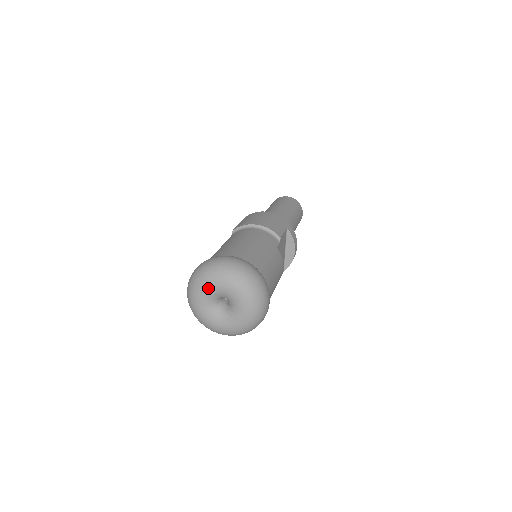
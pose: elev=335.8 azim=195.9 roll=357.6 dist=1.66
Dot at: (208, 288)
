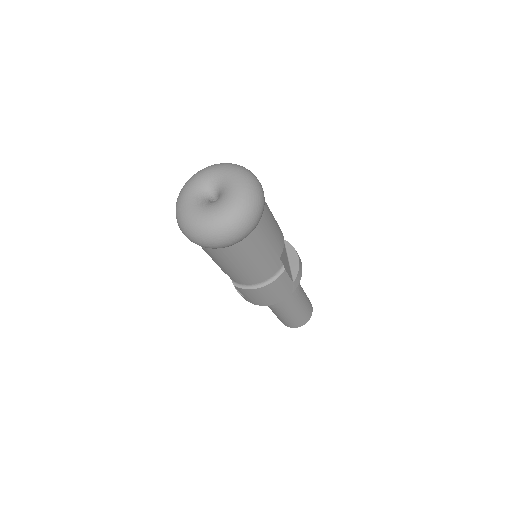
Dot at: (195, 181)
